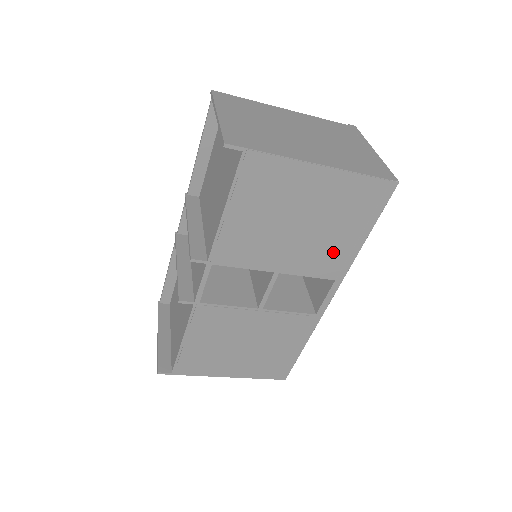
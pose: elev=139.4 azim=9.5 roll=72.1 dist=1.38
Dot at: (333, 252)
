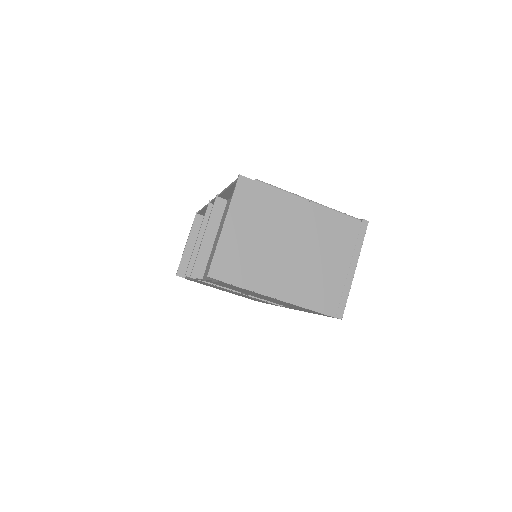
Dot at: occluded
